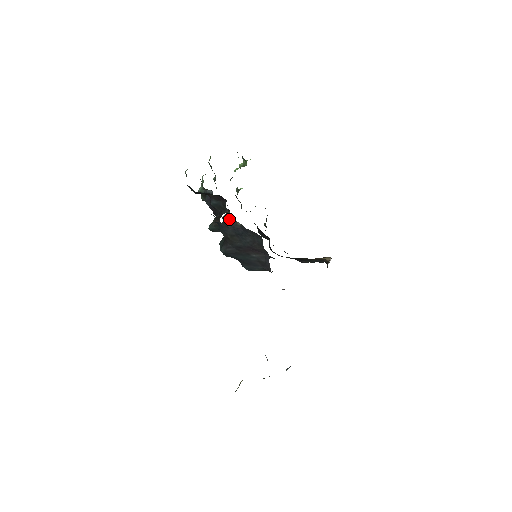
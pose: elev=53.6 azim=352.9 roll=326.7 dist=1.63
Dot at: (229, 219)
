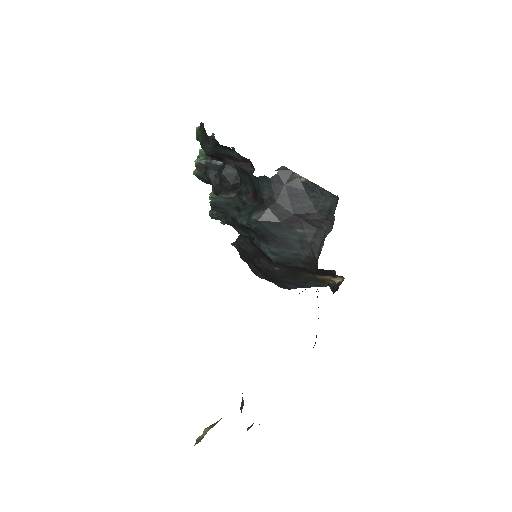
Dot at: (287, 172)
